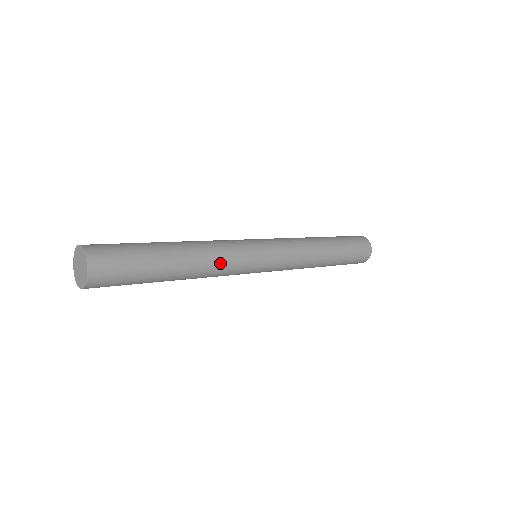
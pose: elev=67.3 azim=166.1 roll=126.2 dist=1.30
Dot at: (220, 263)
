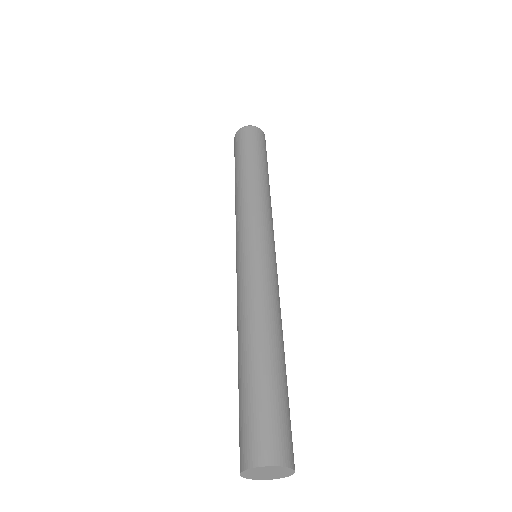
Dot at: occluded
